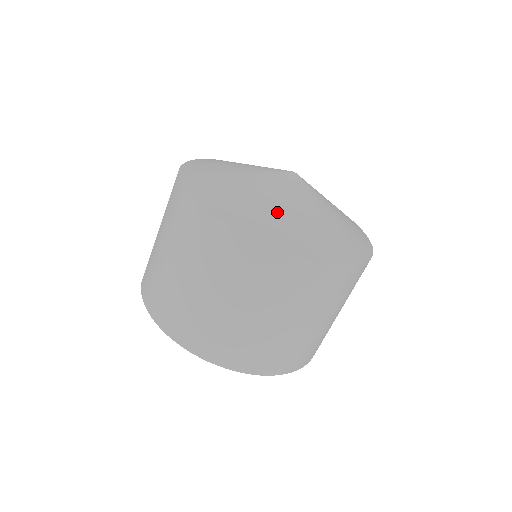
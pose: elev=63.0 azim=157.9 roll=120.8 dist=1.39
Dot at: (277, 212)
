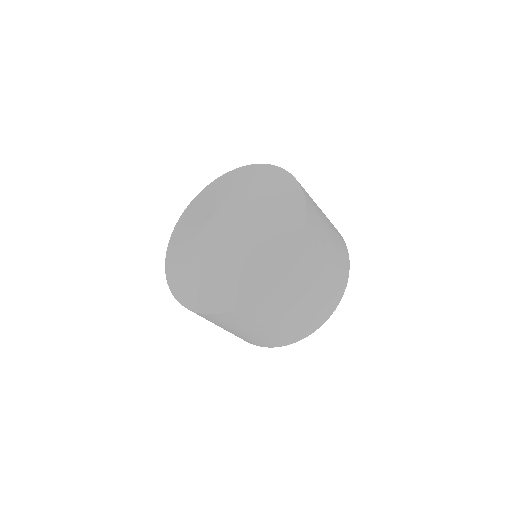
Dot at: (242, 263)
